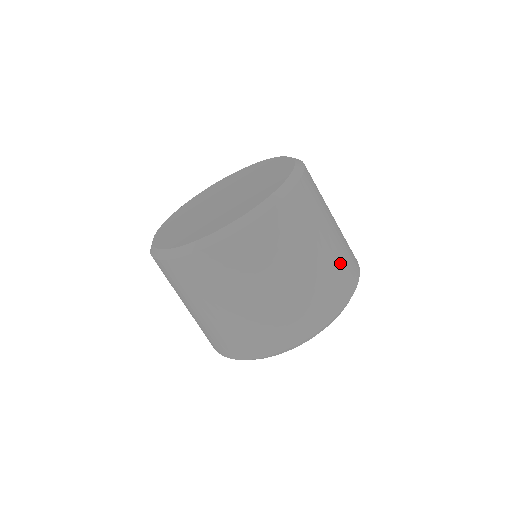
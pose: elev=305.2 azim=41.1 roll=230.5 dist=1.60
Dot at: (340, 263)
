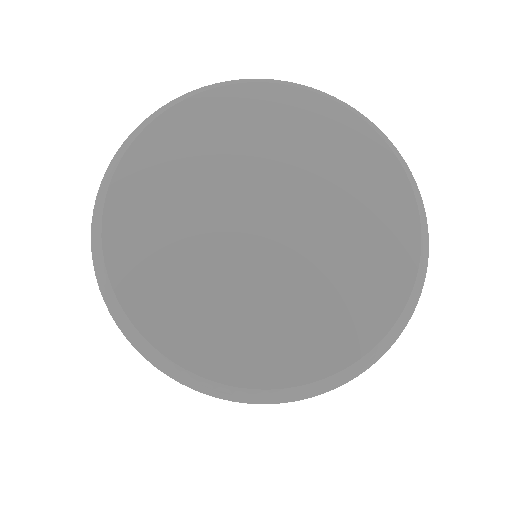
Dot at: occluded
